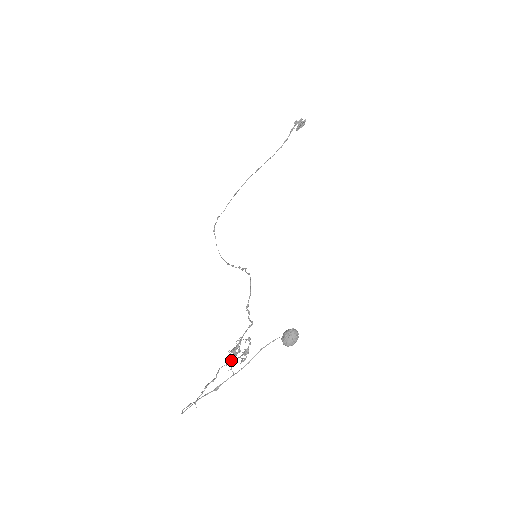
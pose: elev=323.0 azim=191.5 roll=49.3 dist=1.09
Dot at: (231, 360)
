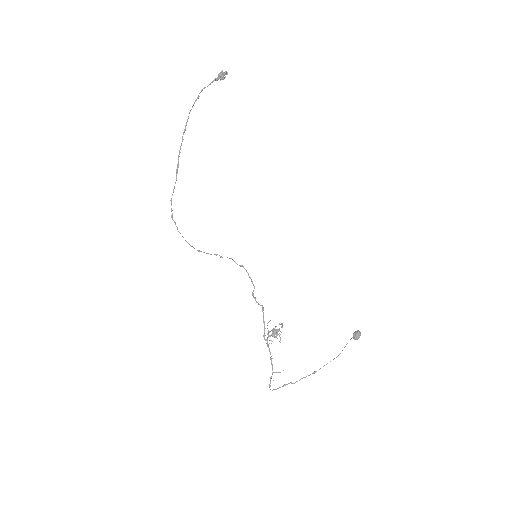
Dot at: occluded
